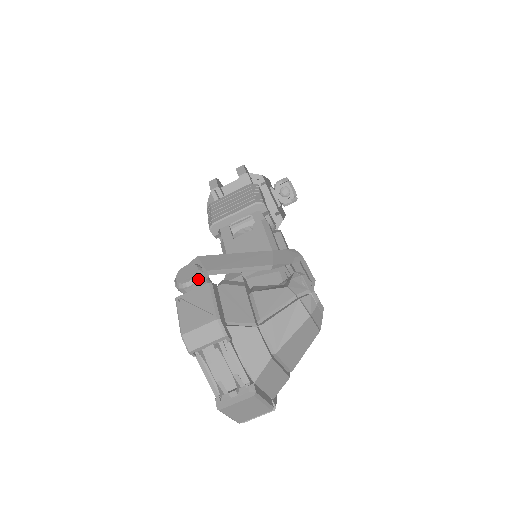
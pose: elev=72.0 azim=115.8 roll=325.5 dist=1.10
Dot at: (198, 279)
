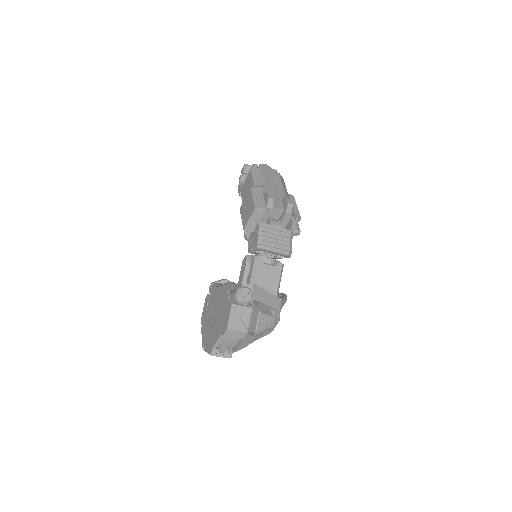
Dot at: occluded
